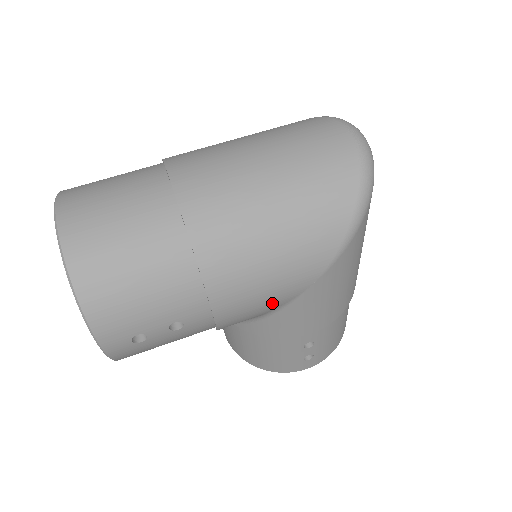
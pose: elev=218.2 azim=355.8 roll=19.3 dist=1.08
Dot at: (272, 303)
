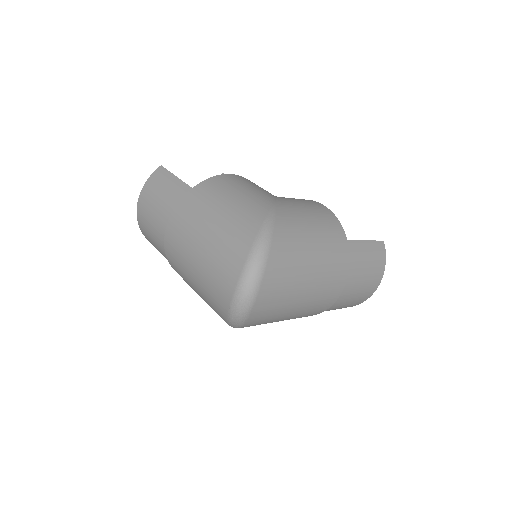
Dot at: occluded
